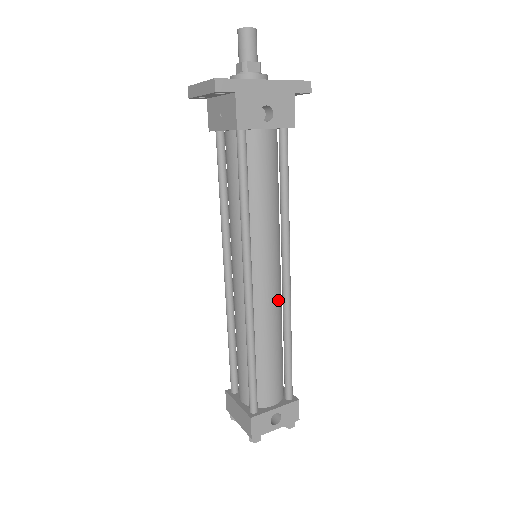
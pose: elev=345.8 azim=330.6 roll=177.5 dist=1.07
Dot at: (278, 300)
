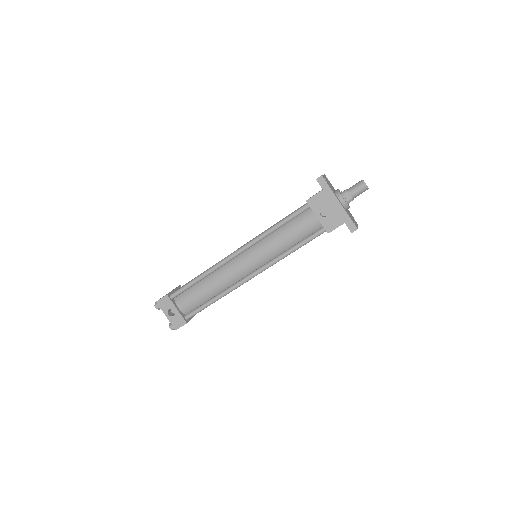
Dot at: (236, 279)
